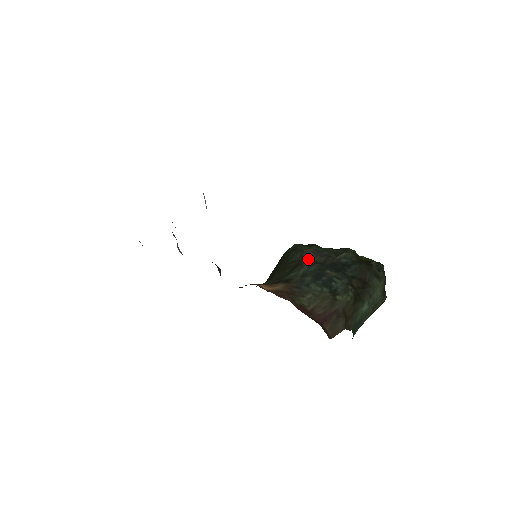
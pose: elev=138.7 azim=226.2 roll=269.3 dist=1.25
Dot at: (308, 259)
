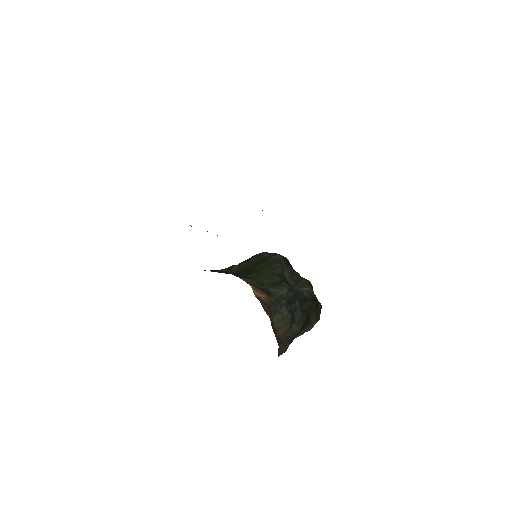
Dot at: (285, 278)
